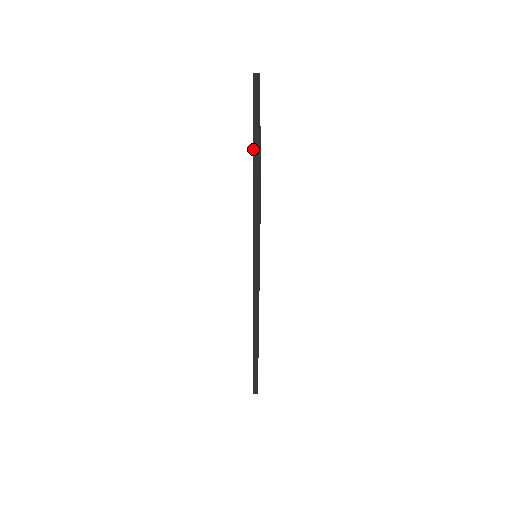
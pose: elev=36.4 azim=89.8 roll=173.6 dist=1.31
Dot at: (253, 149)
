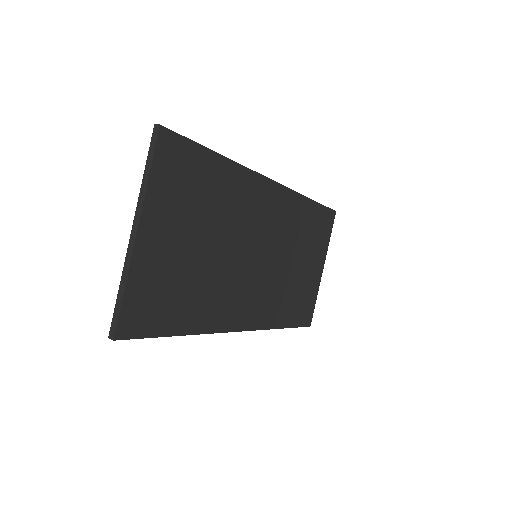
Dot at: (118, 293)
